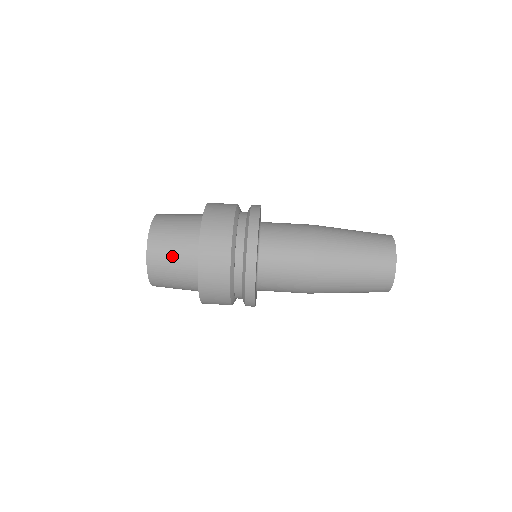
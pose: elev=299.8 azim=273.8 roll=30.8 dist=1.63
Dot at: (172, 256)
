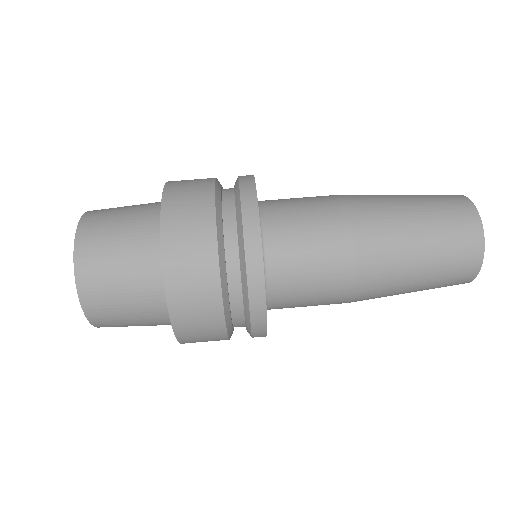
Dot at: (125, 307)
